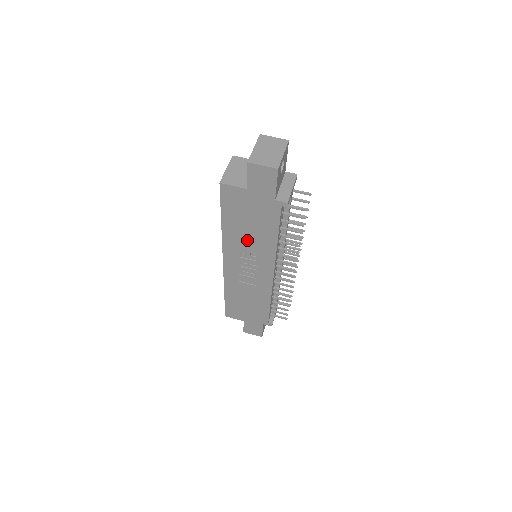
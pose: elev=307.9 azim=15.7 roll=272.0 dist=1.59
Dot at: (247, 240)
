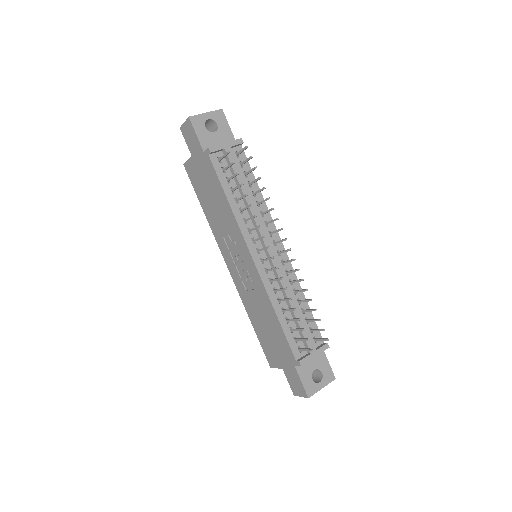
Dot at: (220, 220)
